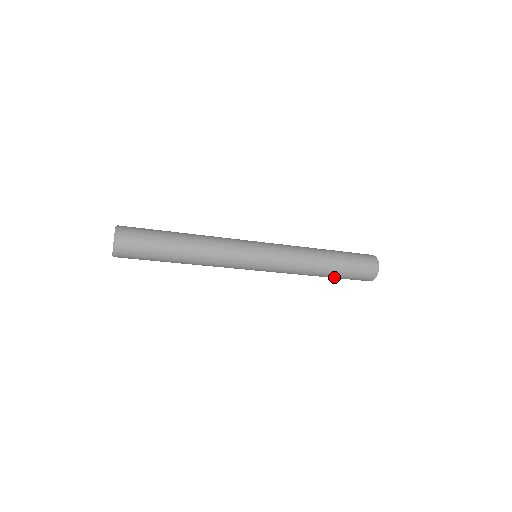
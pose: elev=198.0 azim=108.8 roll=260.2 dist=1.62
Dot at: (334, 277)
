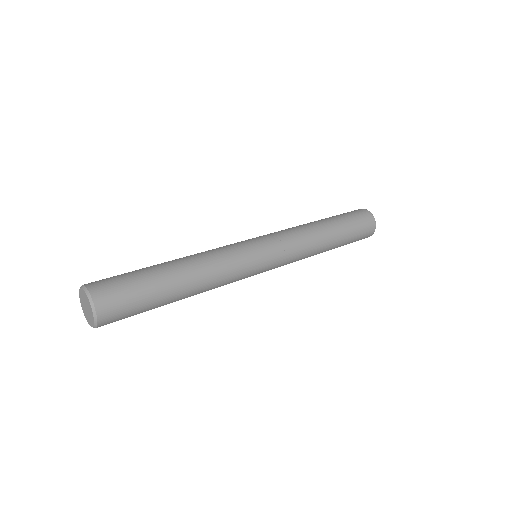
Dot at: (339, 245)
